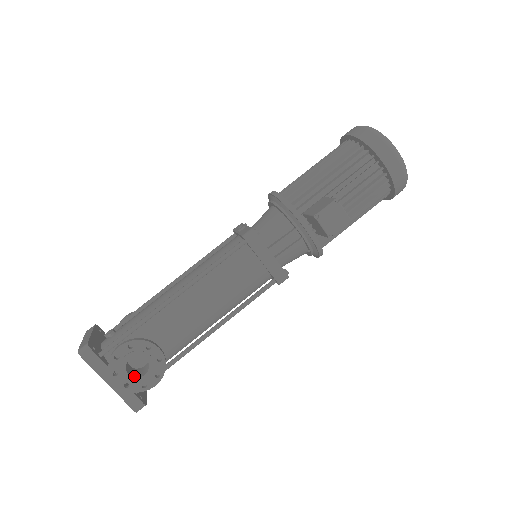
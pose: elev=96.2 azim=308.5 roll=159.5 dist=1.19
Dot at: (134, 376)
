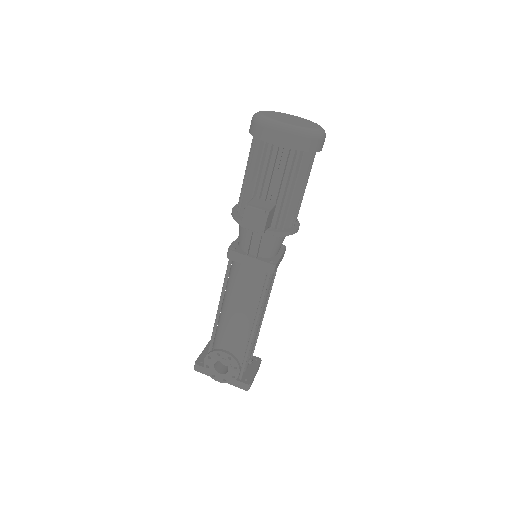
Dot at: (224, 373)
